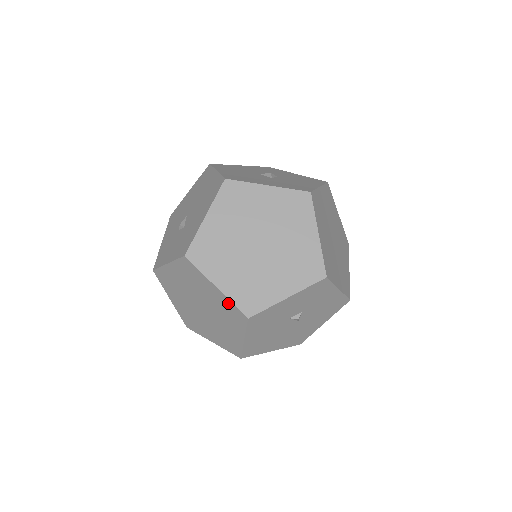
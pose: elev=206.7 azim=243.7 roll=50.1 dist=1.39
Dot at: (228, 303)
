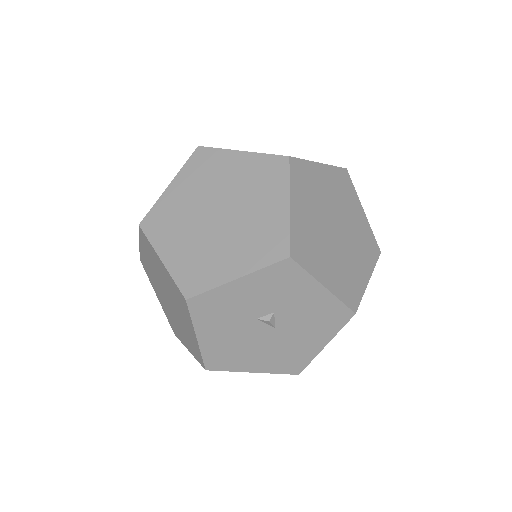
Dot at: (172, 281)
